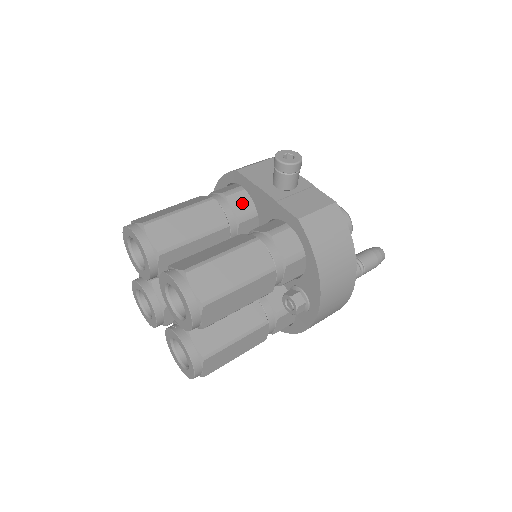
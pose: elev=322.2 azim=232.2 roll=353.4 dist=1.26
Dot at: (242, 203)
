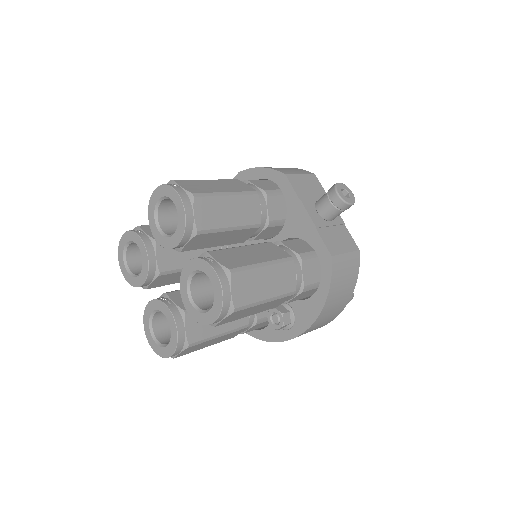
Dot at: (277, 208)
